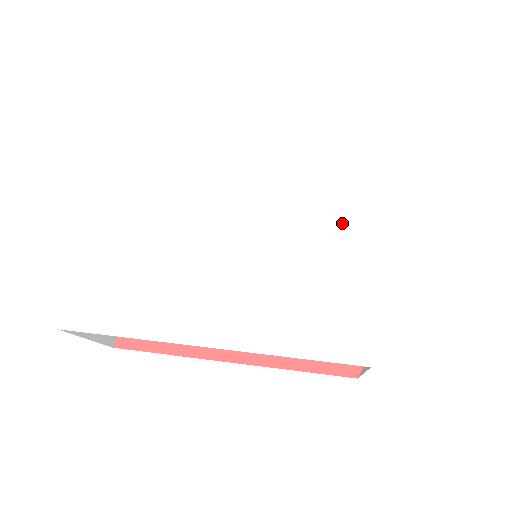
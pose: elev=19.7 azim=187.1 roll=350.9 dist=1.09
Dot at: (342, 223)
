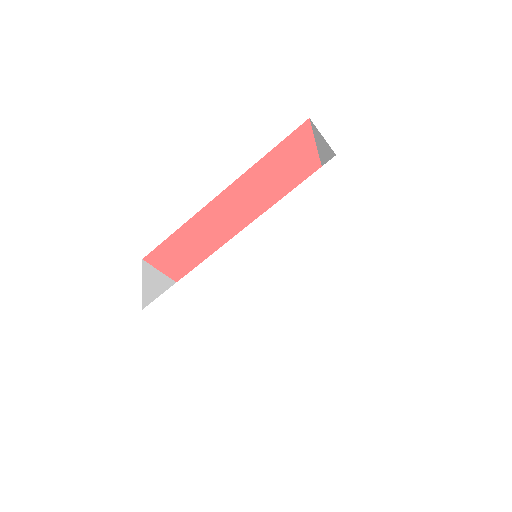
Dot at: (301, 241)
